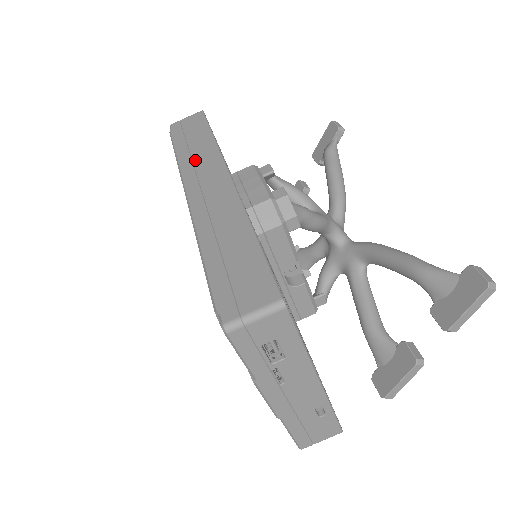
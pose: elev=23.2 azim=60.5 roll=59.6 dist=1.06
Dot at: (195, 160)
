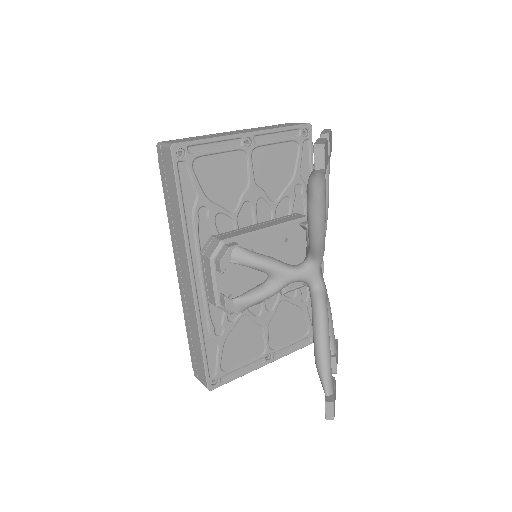
Dot at: (175, 234)
